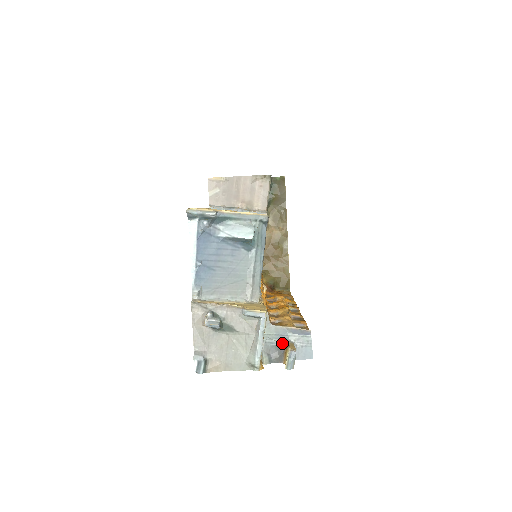
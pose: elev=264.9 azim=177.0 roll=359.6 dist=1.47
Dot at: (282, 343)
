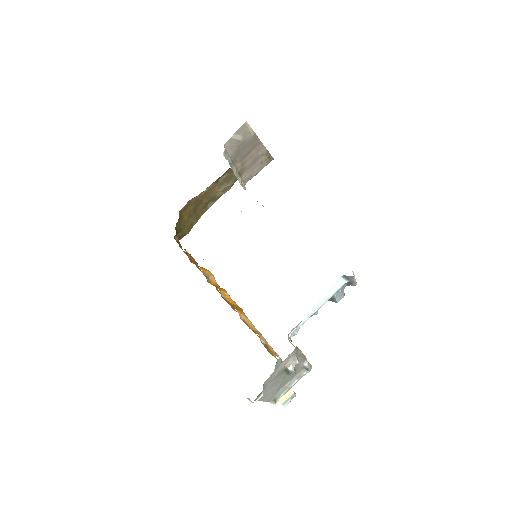
Dot at: occluded
